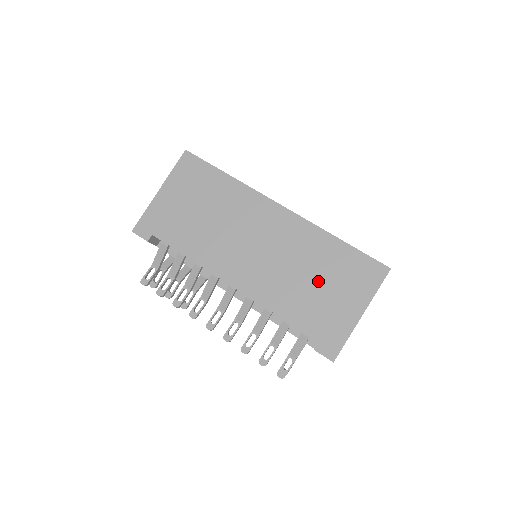
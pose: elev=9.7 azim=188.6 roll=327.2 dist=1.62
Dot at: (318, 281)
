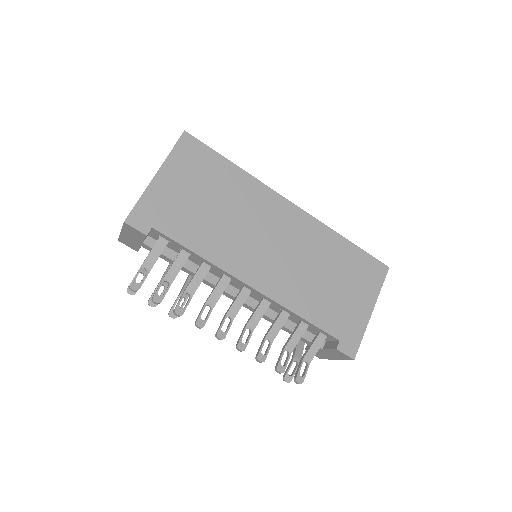
Dot at: (333, 280)
